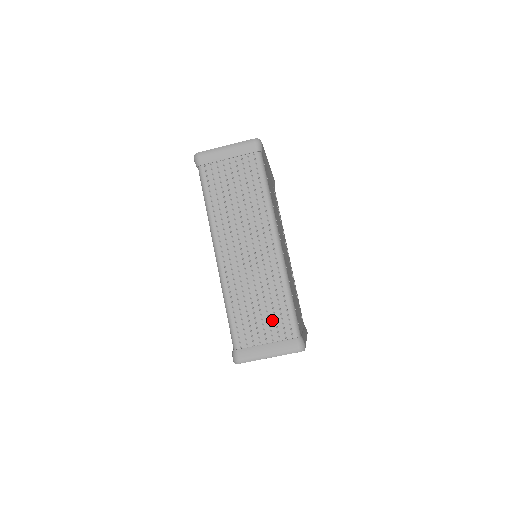
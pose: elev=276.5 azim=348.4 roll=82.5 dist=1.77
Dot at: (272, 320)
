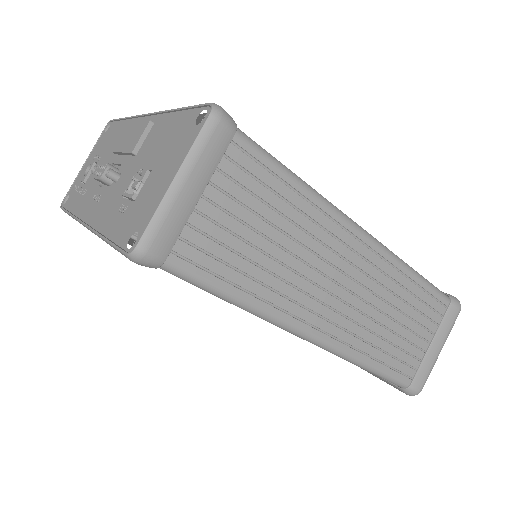
Dot at: (419, 318)
